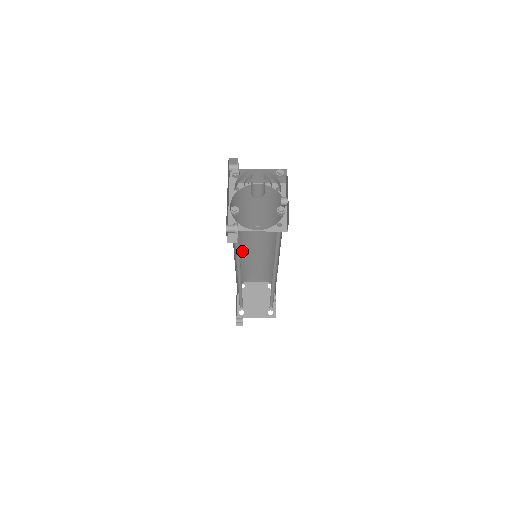
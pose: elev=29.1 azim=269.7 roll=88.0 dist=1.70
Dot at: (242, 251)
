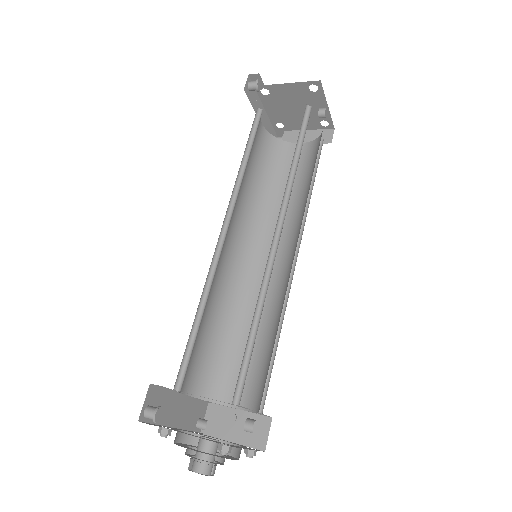
Dot at: occluded
